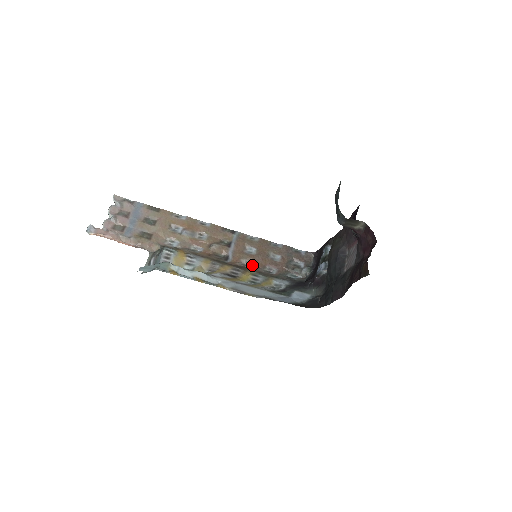
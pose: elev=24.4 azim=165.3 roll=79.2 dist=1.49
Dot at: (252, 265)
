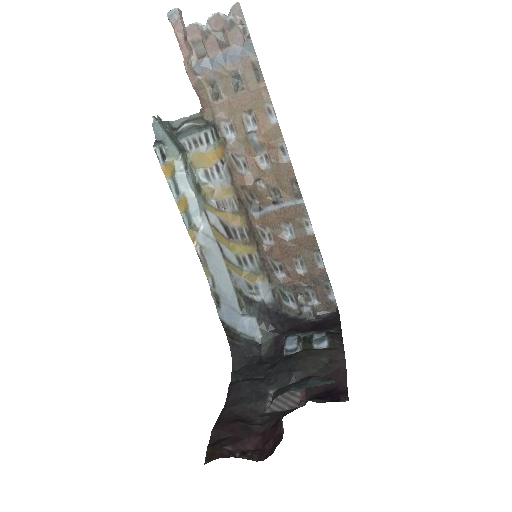
Dot at: (269, 244)
